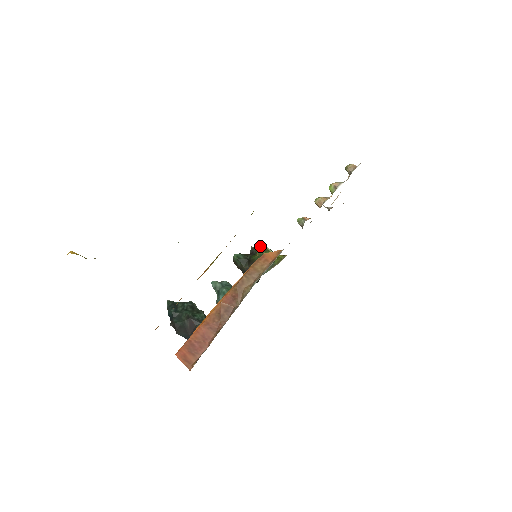
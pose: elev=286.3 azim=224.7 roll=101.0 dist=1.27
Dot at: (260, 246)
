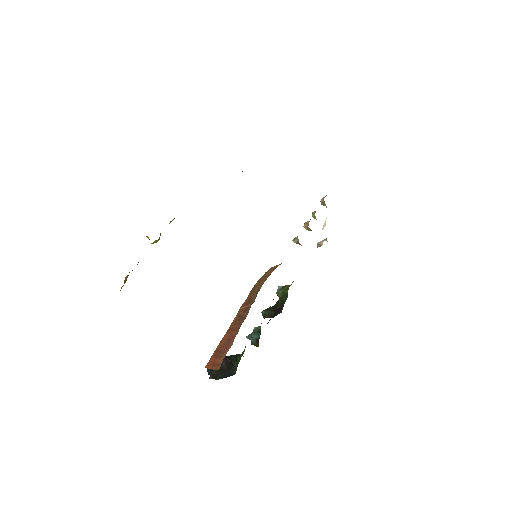
Dot at: (279, 289)
